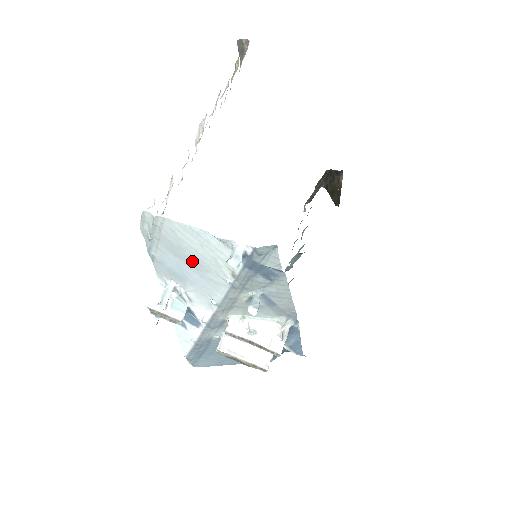
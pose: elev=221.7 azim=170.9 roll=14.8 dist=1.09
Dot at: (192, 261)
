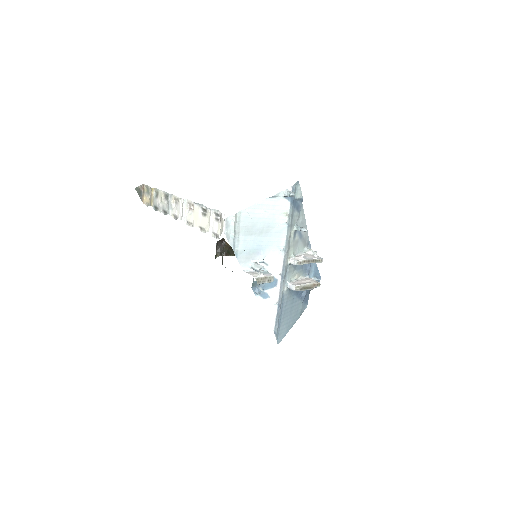
Dot at: (263, 229)
